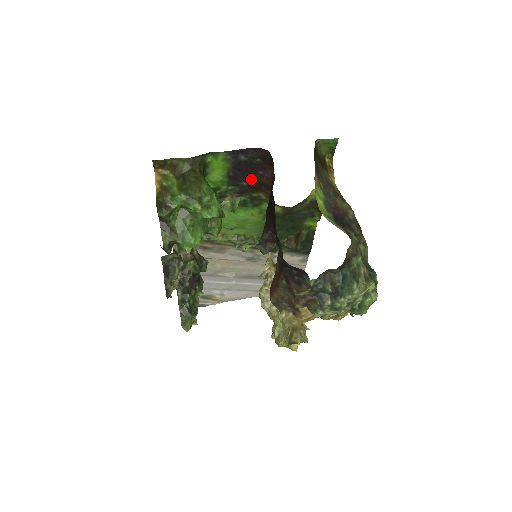
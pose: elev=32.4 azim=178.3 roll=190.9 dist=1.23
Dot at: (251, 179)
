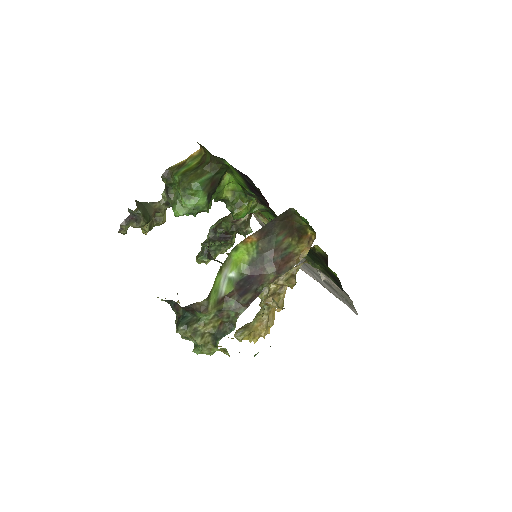
Dot at: (263, 199)
